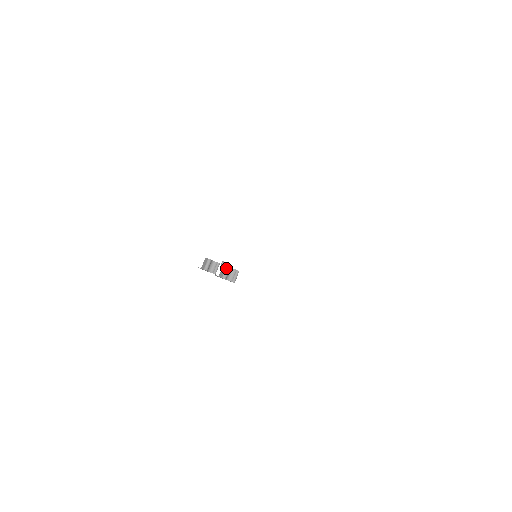
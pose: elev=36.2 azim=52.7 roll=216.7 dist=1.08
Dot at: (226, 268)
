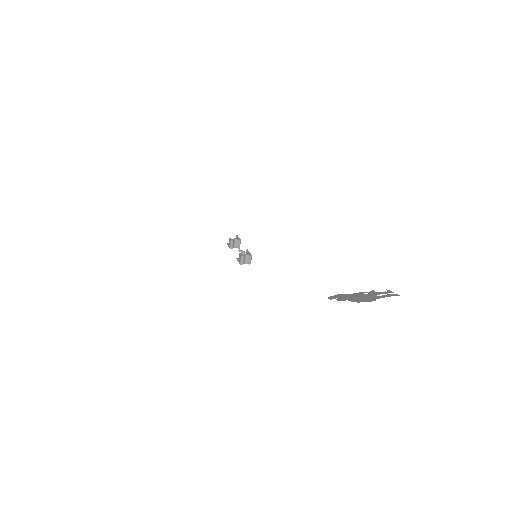
Dot at: (241, 258)
